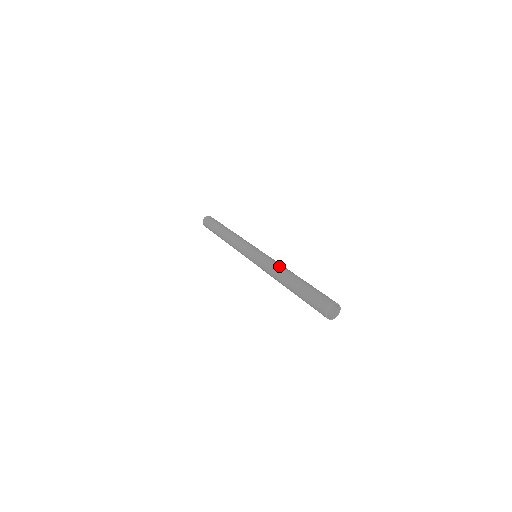
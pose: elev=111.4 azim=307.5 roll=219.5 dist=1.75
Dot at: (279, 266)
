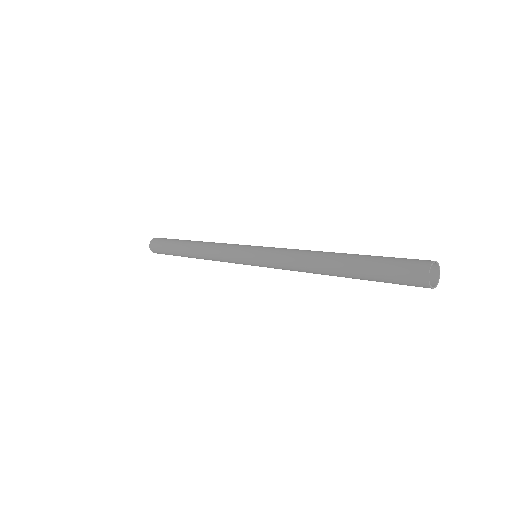
Dot at: (301, 260)
